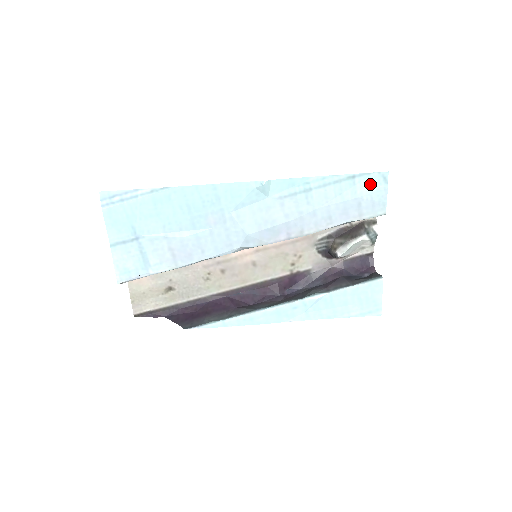
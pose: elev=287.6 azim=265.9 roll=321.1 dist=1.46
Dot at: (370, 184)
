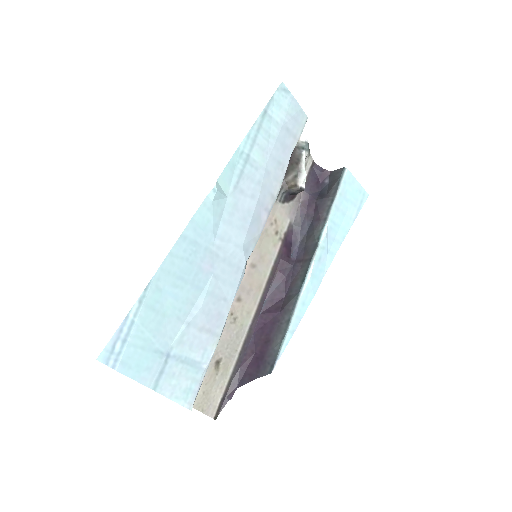
Dot at: (280, 105)
